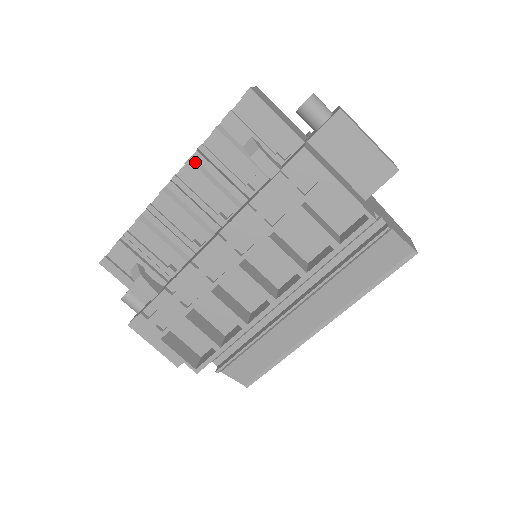
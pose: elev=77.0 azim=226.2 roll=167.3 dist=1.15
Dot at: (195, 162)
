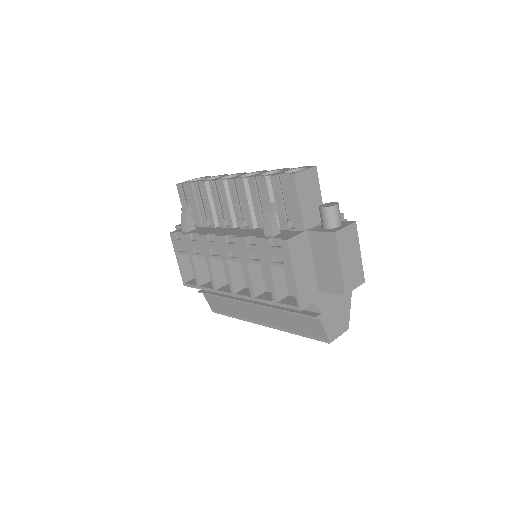
Dot at: (246, 182)
